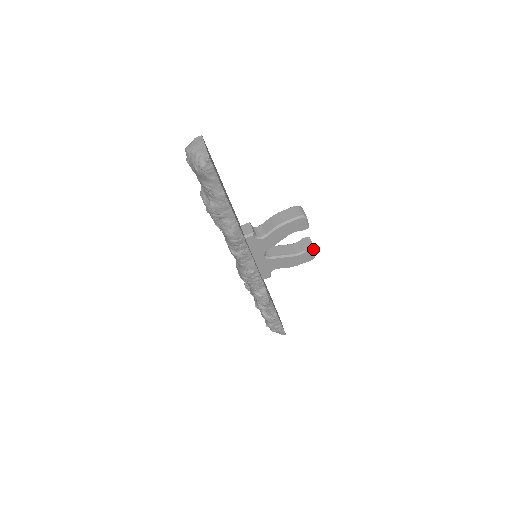
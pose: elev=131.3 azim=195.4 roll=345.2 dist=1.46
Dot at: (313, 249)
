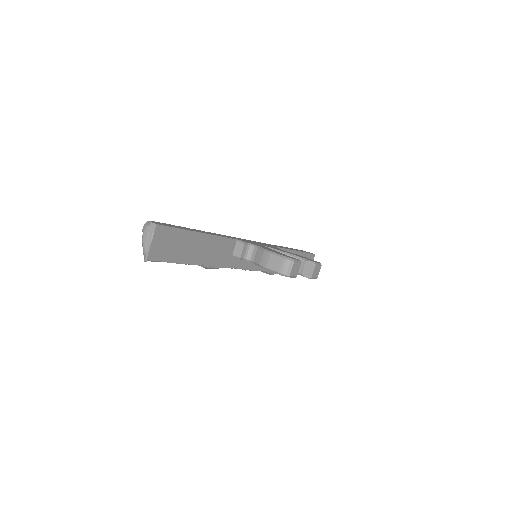
Dot at: (310, 278)
